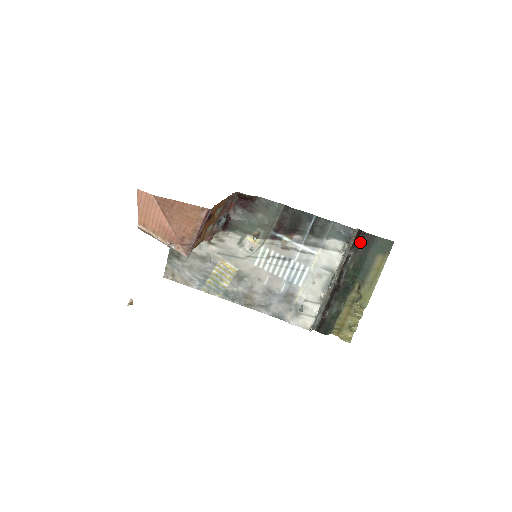
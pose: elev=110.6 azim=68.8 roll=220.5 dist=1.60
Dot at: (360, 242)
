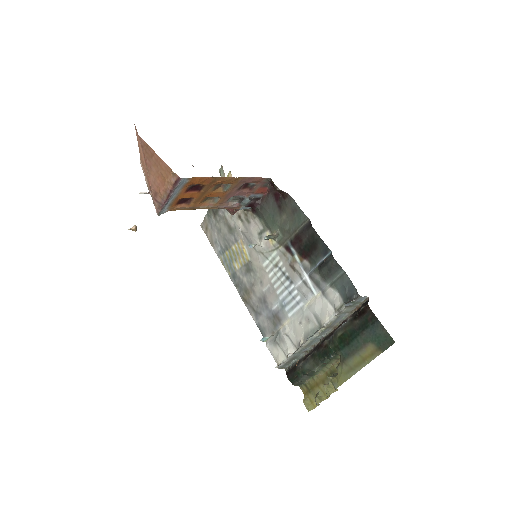
Dot at: (360, 314)
